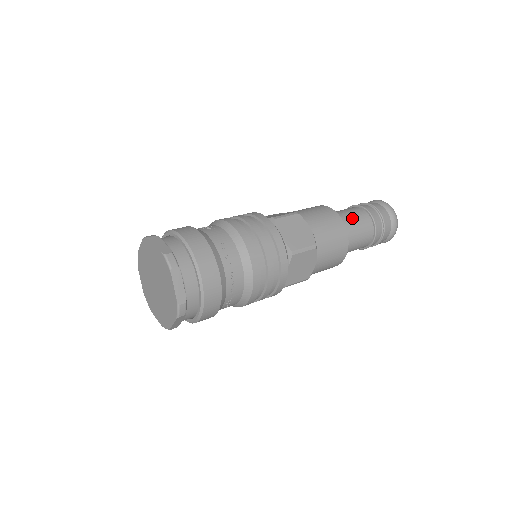
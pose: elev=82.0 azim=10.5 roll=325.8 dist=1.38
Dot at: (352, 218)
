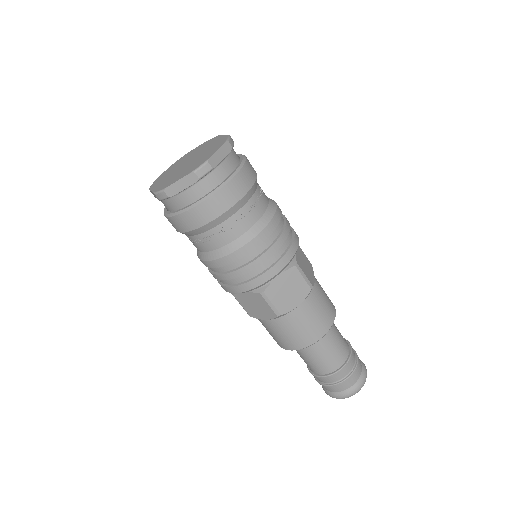
Dot at: occluded
